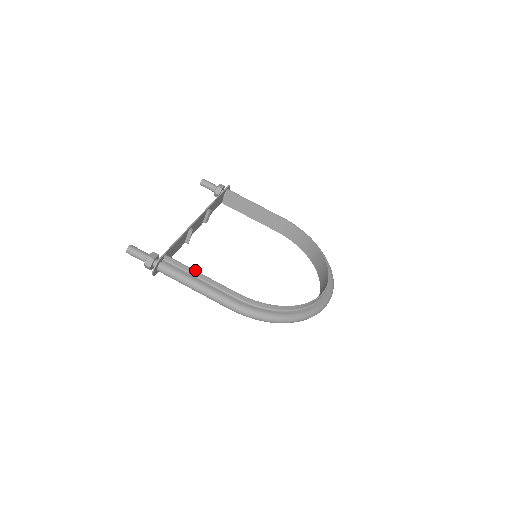
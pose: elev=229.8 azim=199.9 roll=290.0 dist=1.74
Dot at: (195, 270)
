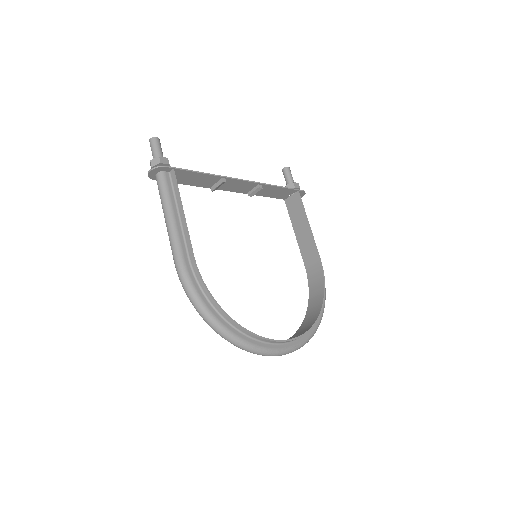
Dot at: occluded
